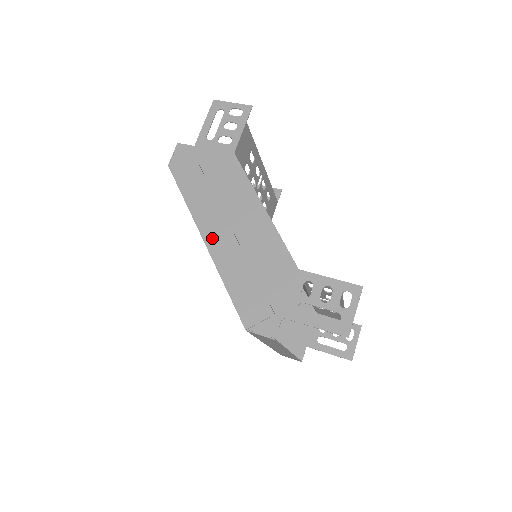
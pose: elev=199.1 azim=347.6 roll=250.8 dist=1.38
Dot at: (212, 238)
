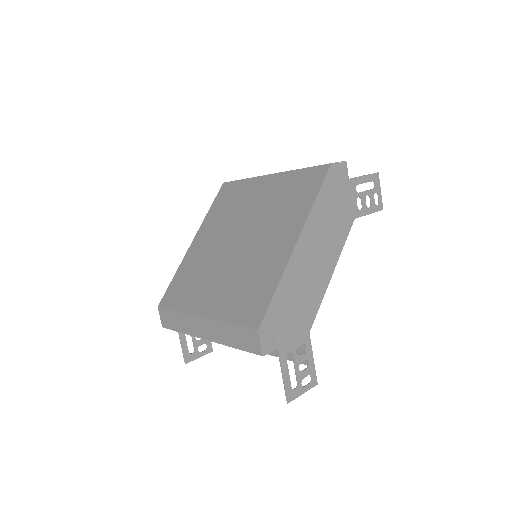
Dot at: (302, 247)
